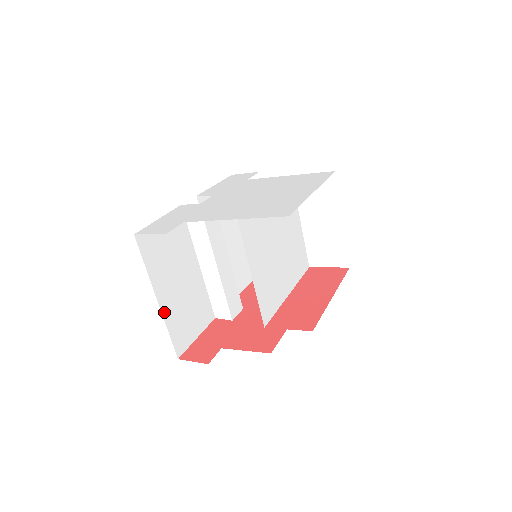
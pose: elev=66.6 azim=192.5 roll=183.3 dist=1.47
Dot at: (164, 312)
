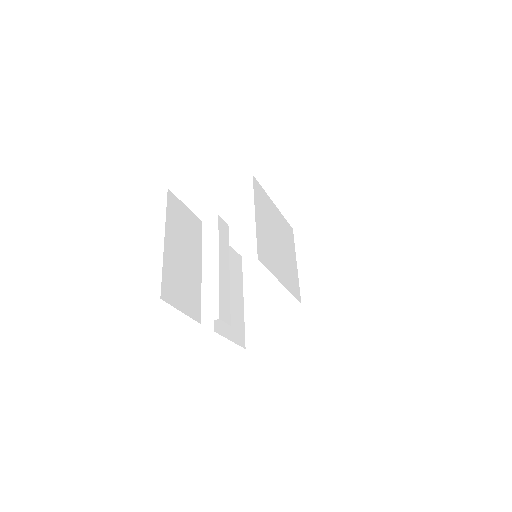
Dot at: (165, 253)
